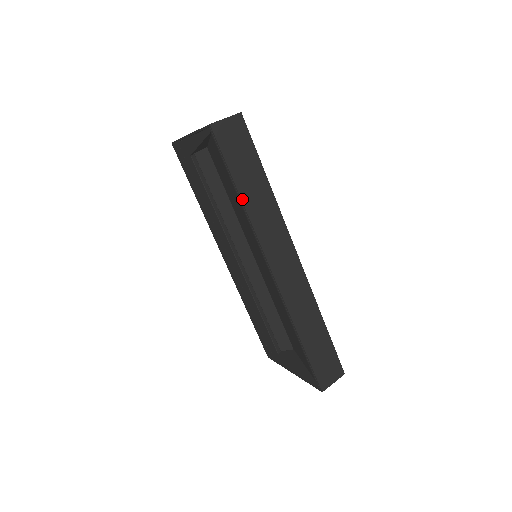
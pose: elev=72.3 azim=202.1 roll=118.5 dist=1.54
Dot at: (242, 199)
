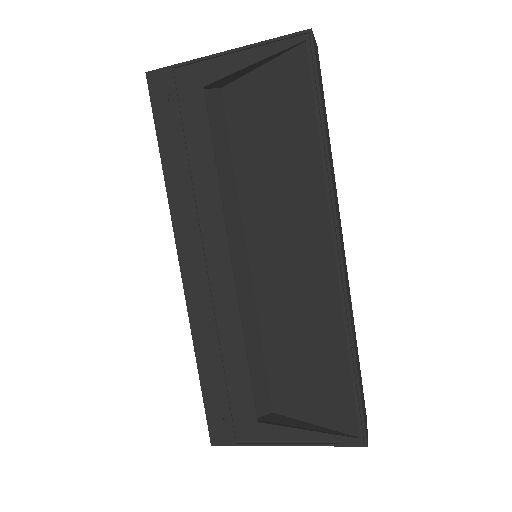
Dot at: (326, 139)
